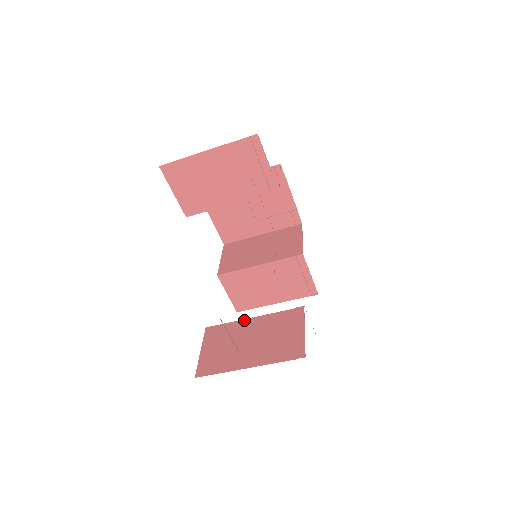
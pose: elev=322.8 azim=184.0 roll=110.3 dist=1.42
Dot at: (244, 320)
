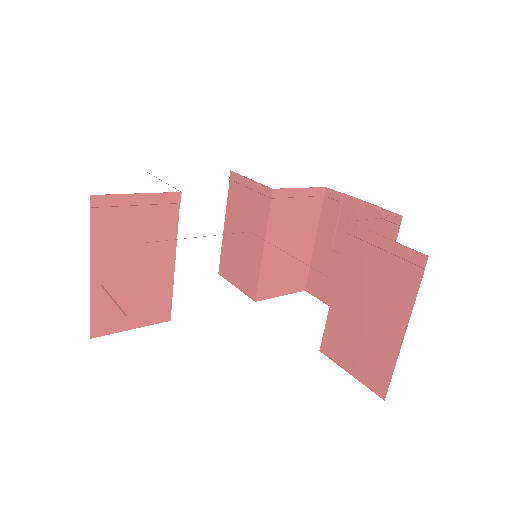
Dot at: occluded
